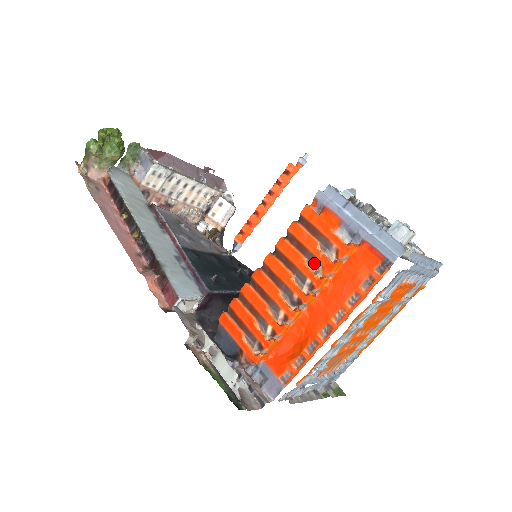
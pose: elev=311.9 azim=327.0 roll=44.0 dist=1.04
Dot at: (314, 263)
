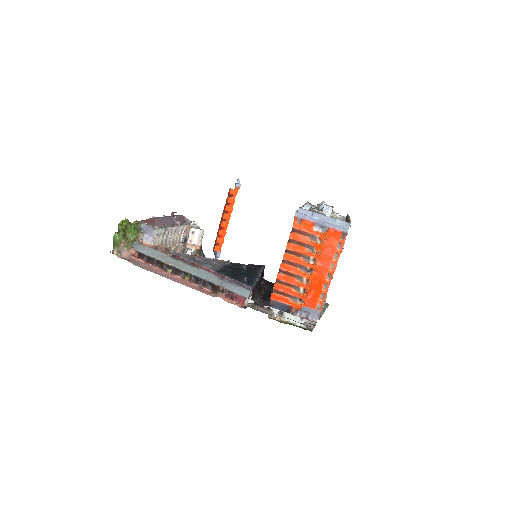
Dot at: (311, 248)
